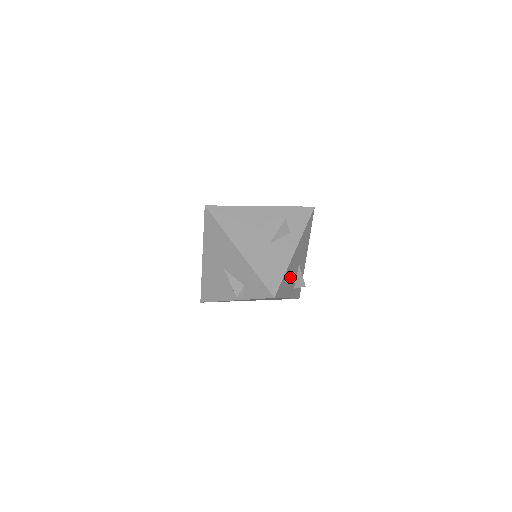
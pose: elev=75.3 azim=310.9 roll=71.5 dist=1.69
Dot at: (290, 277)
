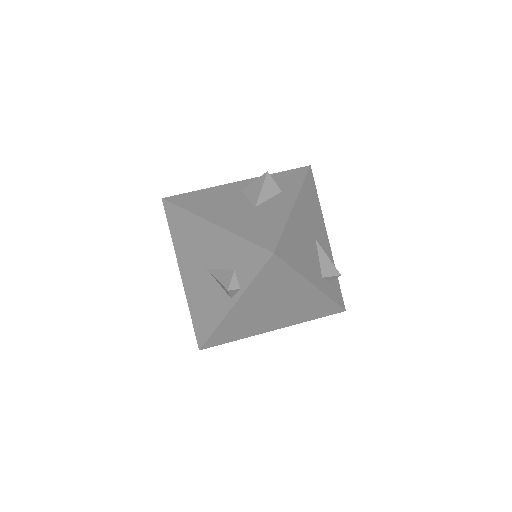
Dot at: (302, 247)
